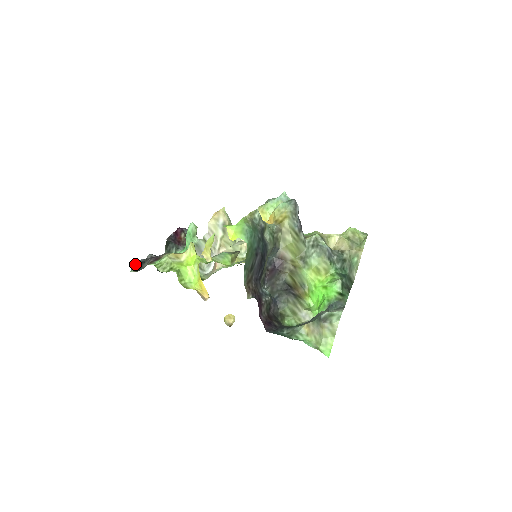
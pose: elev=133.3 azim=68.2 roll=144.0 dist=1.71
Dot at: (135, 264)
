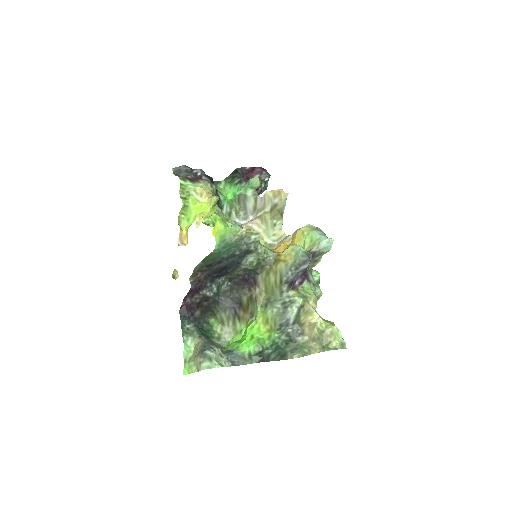
Dot at: (180, 166)
